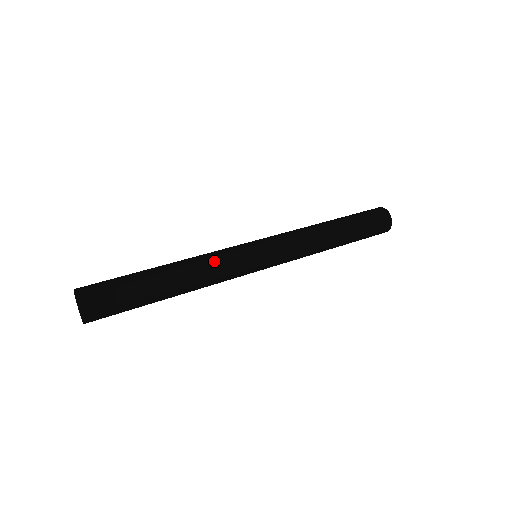
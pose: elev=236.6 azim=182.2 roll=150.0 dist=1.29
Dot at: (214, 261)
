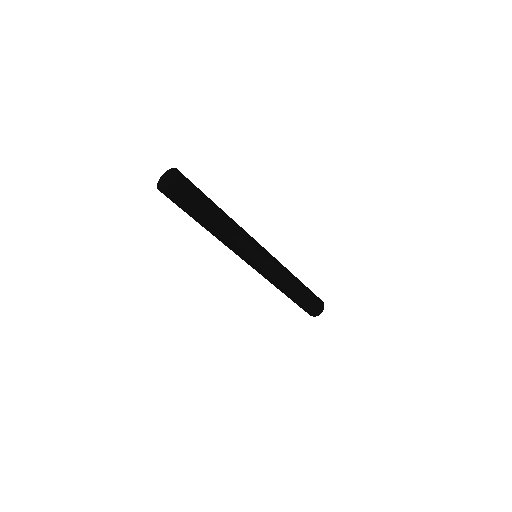
Dot at: (244, 230)
